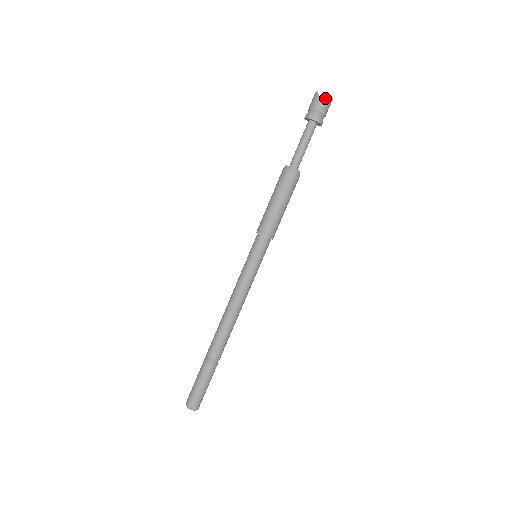
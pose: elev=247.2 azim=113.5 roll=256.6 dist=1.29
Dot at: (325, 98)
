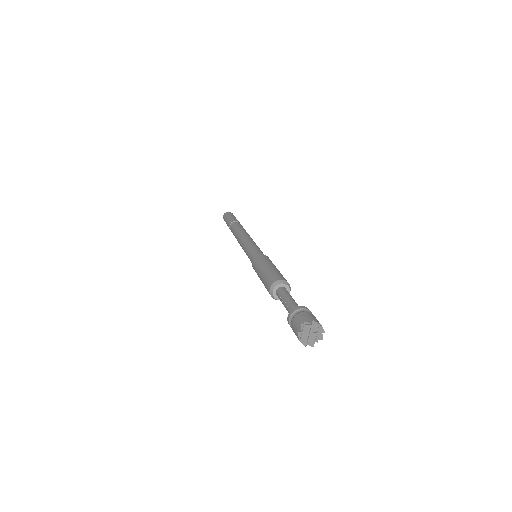
Dot at: (308, 344)
